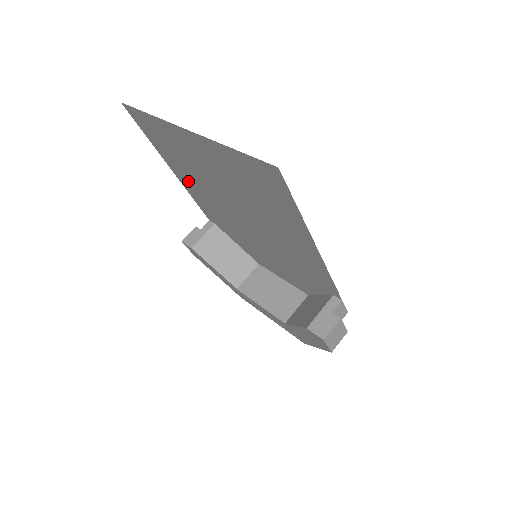
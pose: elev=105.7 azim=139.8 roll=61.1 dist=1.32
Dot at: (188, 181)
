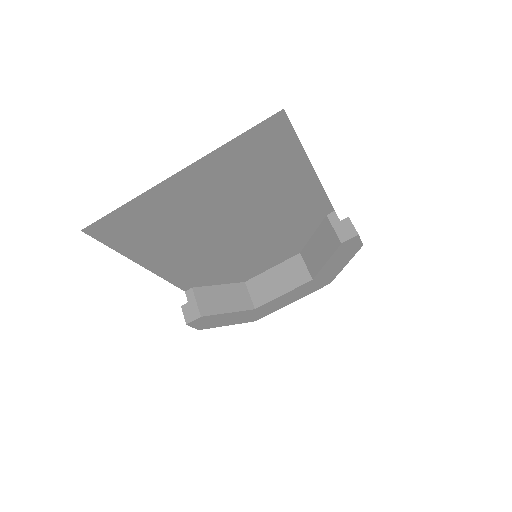
Dot at: (164, 257)
